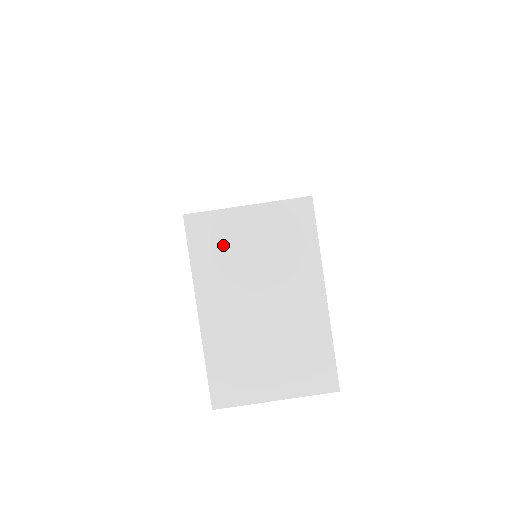
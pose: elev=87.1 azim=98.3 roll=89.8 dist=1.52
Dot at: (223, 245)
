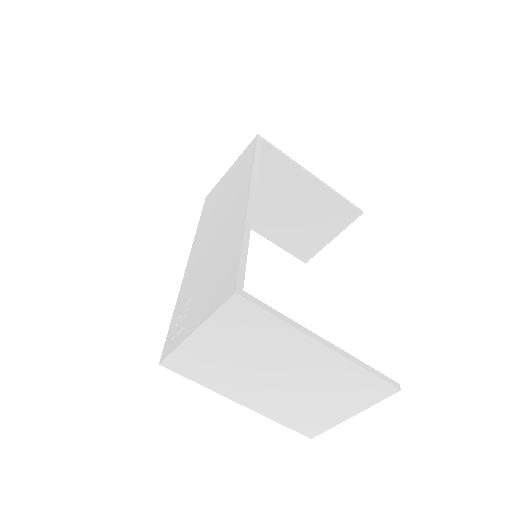
Dot at: (208, 364)
